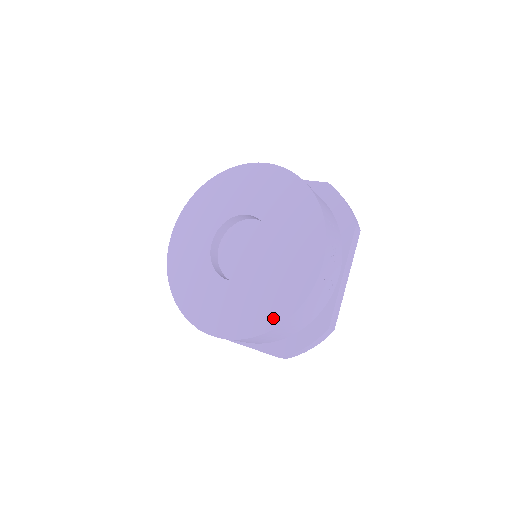
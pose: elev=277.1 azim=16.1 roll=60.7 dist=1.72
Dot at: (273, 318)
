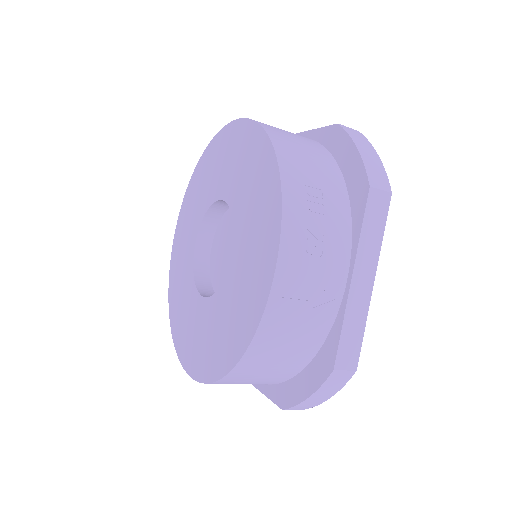
Dot at: (229, 355)
